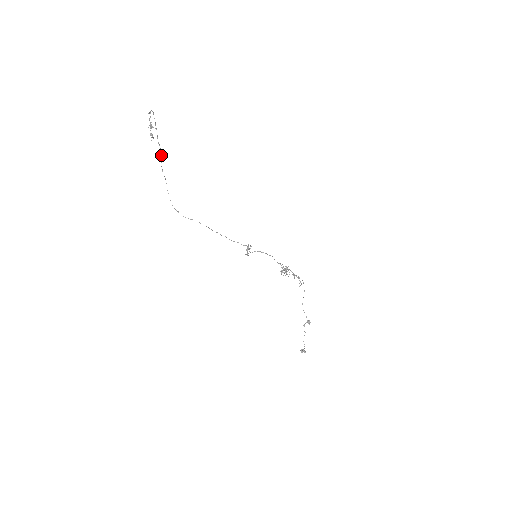
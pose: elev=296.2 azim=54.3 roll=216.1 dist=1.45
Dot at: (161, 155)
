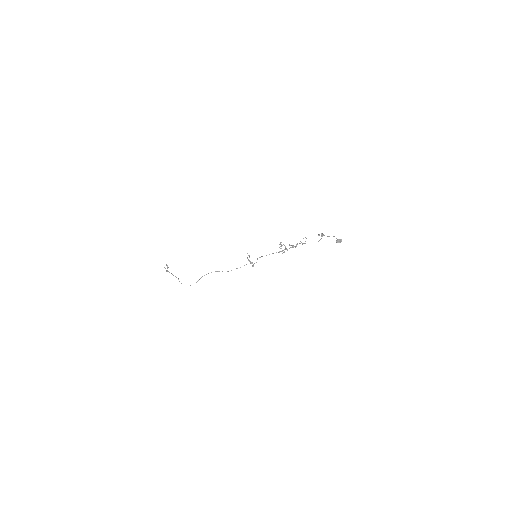
Dot at: (178, 279)
